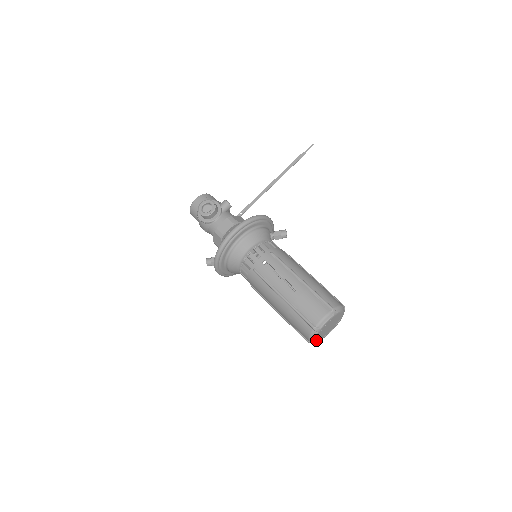
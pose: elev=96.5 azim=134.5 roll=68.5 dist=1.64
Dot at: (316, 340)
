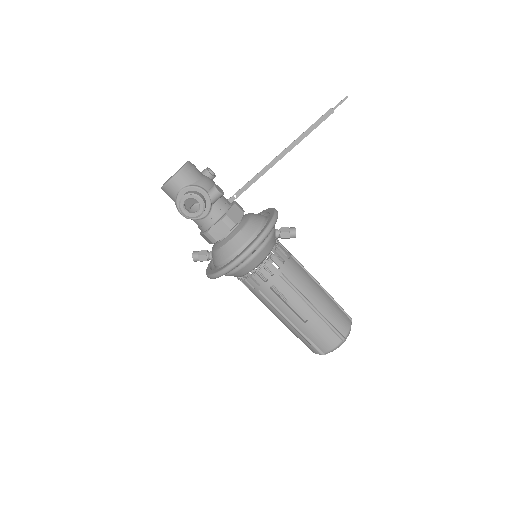
Dot at: occluded
